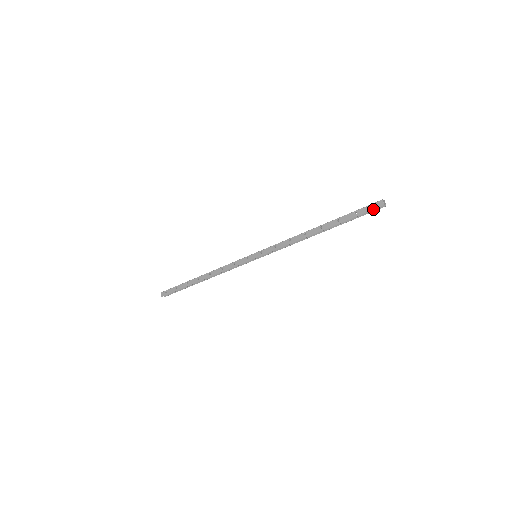
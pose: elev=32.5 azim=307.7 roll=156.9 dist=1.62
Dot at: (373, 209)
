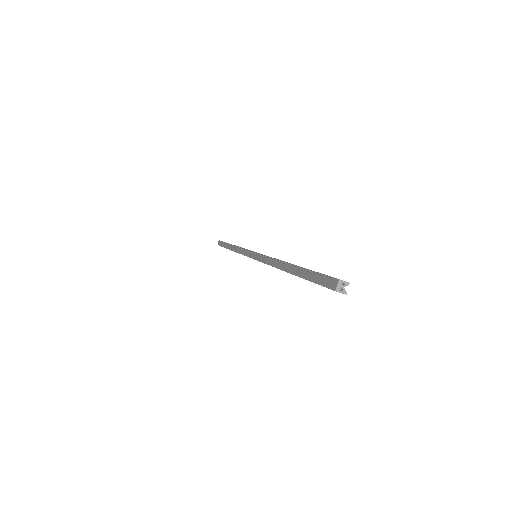
Dot at: occluded
